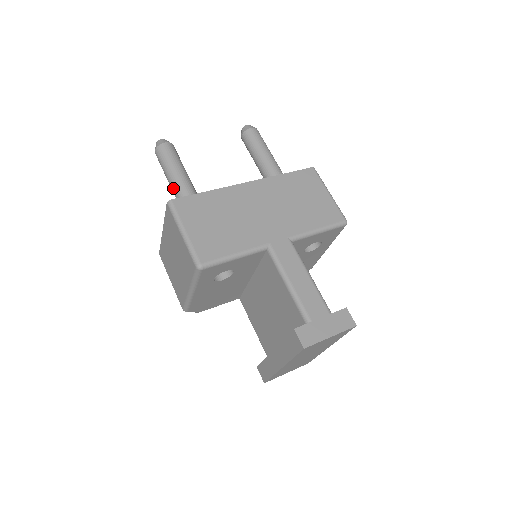
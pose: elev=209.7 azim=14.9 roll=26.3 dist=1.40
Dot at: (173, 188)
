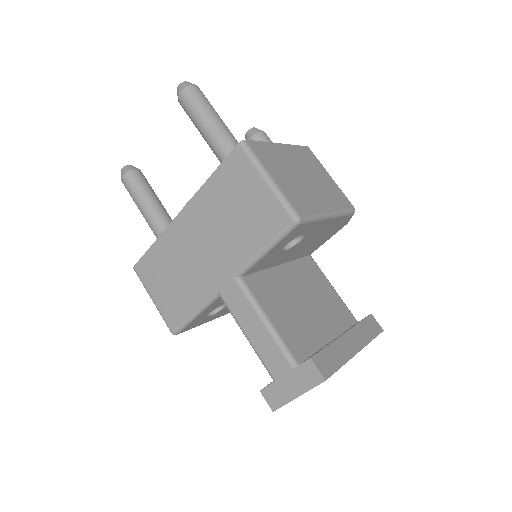
Dot at: occluded
